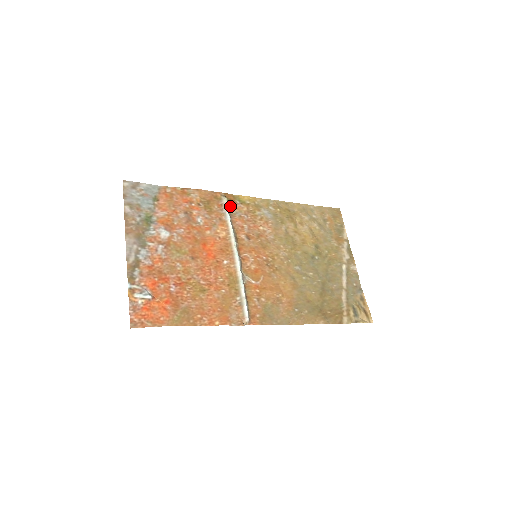
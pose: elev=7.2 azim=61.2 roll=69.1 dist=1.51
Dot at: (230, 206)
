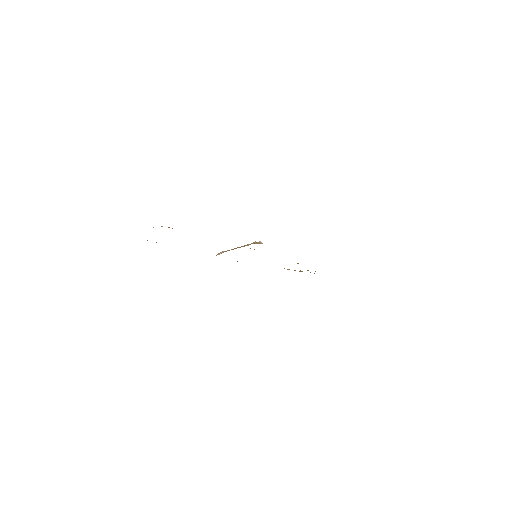
Dot at: occluded
